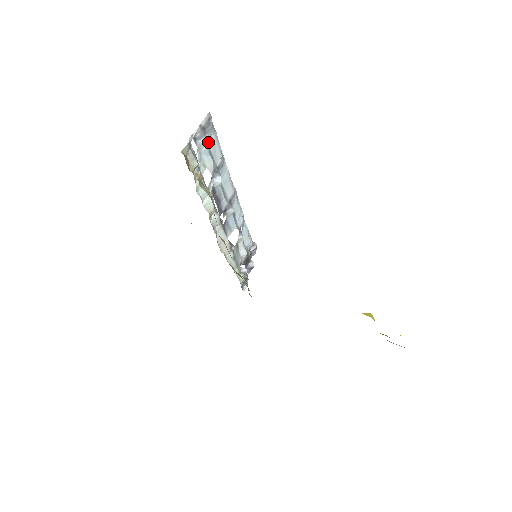
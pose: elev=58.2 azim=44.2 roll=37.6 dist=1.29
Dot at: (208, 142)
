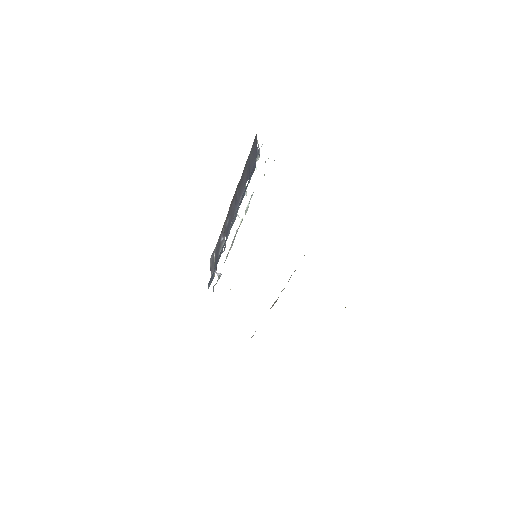
Dot at: (259, 157)
